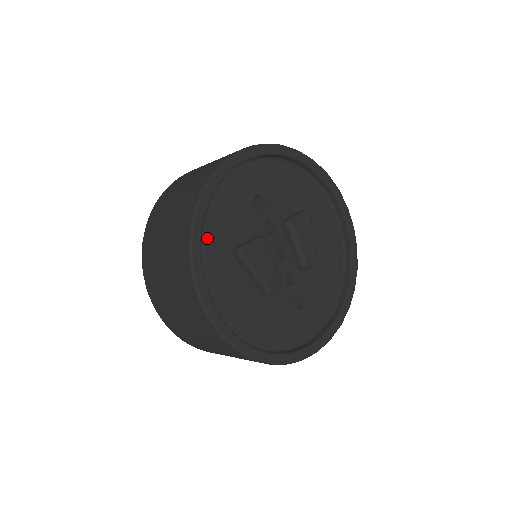
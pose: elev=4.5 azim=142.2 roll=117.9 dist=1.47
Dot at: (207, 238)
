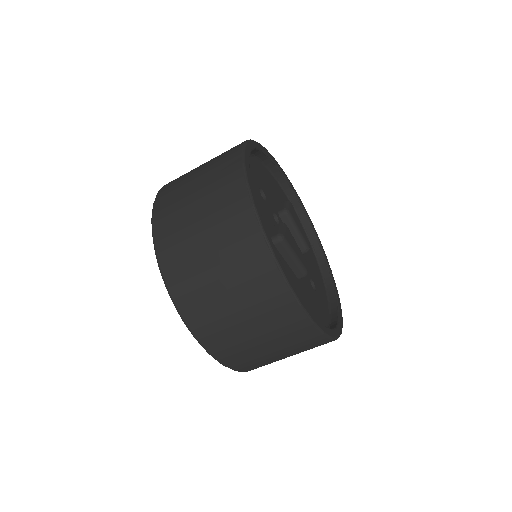
Dot at: occluded
